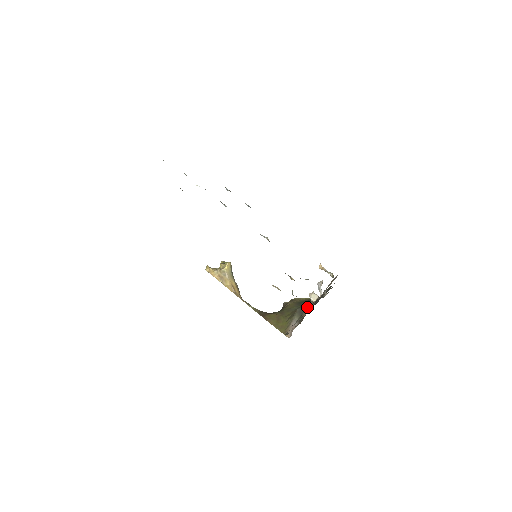
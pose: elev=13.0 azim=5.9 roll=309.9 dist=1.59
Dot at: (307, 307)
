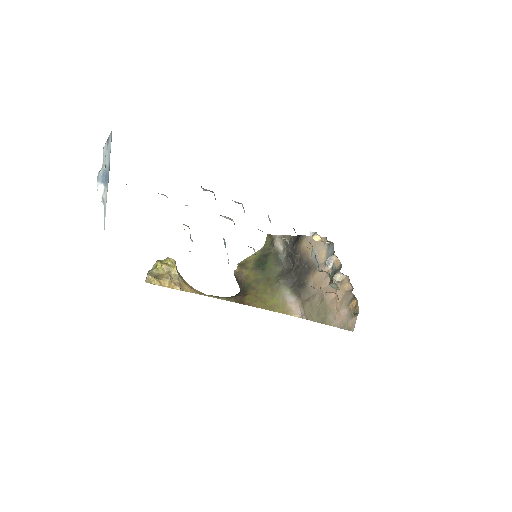
Dot at: (288, 275)
